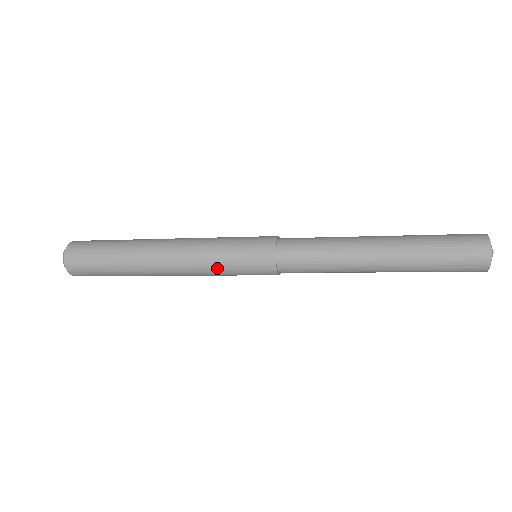
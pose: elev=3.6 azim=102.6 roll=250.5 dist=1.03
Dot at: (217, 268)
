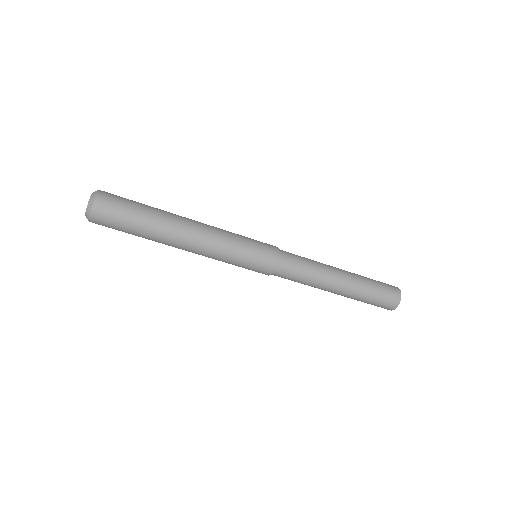
Dot at: (233, 249)
